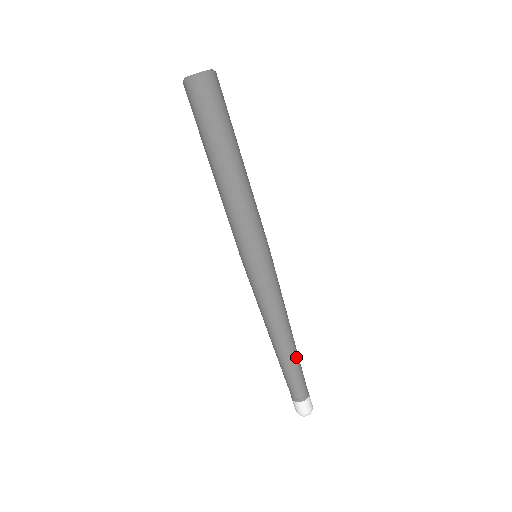
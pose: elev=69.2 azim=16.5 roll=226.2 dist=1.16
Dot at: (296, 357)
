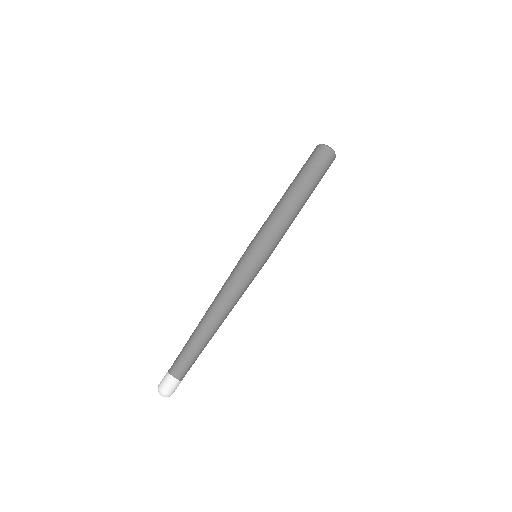
Dot at: (203, 338)
